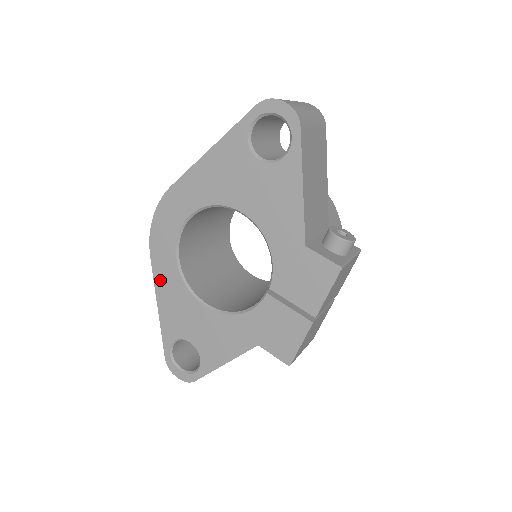
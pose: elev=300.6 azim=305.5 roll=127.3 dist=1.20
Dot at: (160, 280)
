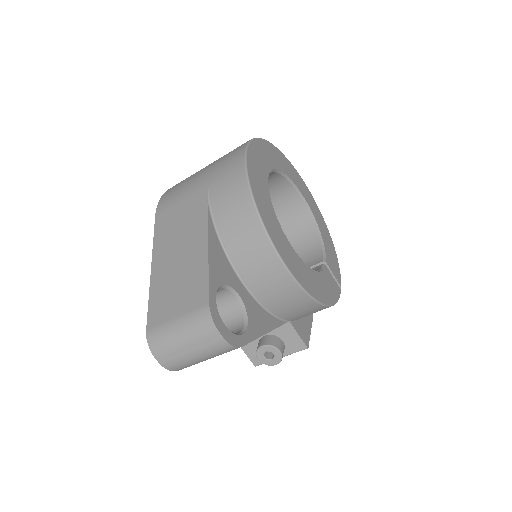
Dot at: occluded
